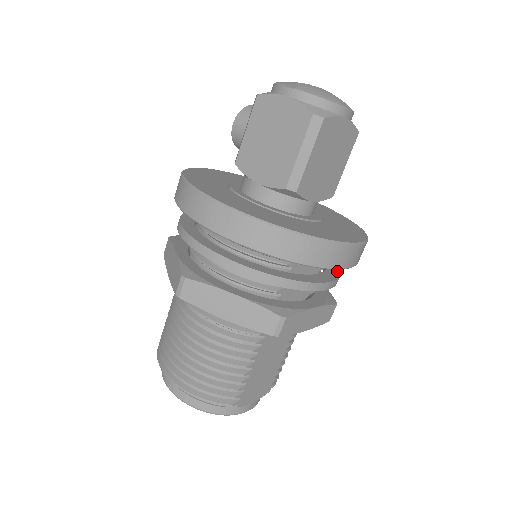
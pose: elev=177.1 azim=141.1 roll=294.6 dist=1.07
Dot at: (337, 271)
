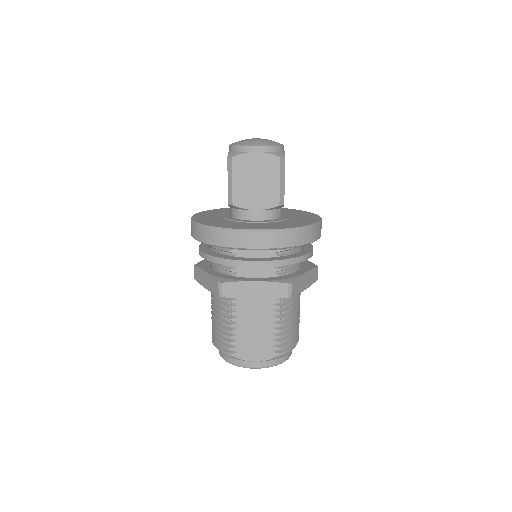
Dot at: (286, 258)
